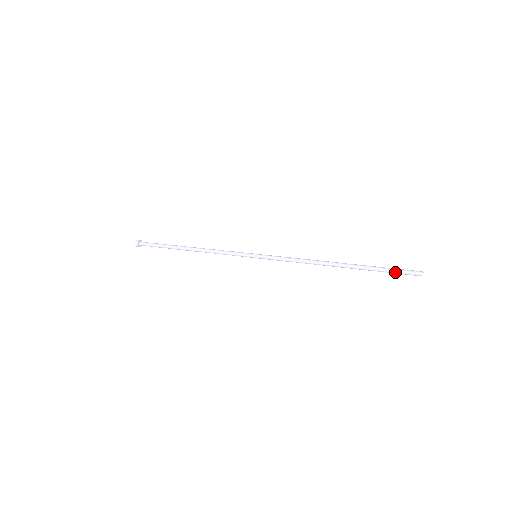
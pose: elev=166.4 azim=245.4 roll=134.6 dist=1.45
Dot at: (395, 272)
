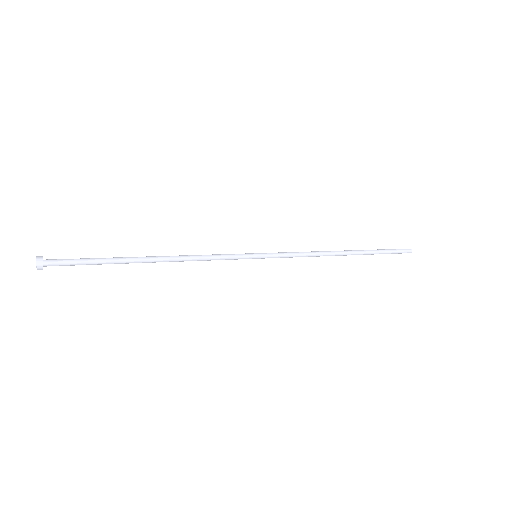
Dot at: (393, 251)
